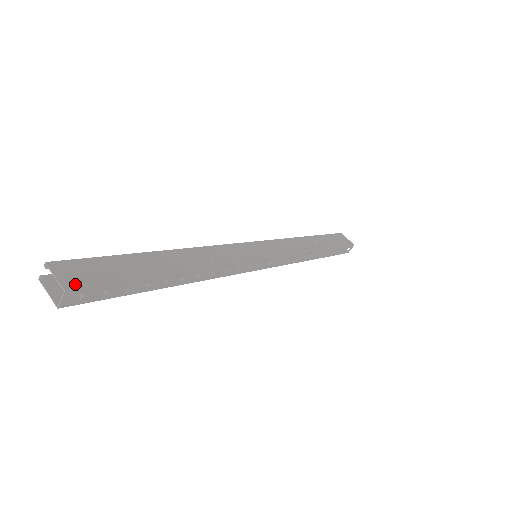
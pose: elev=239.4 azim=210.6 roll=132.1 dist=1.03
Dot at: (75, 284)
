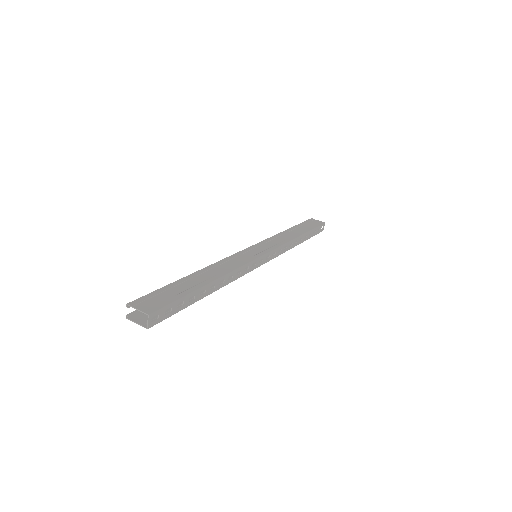
Dot at: (152, 309)
